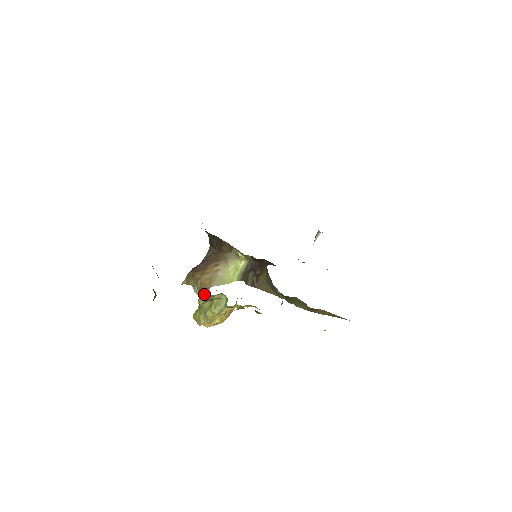
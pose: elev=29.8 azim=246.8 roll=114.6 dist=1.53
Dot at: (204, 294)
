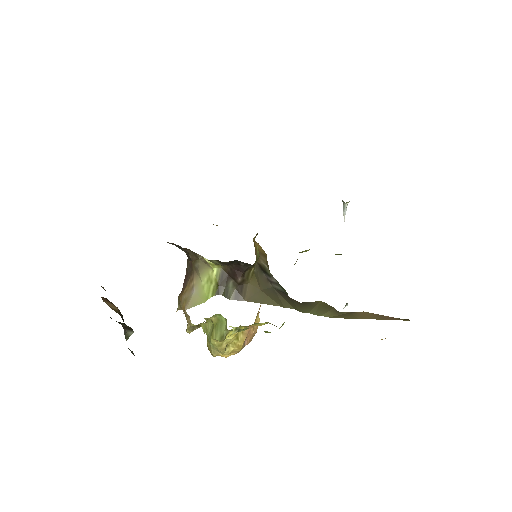
Dot at: (188, 320)
